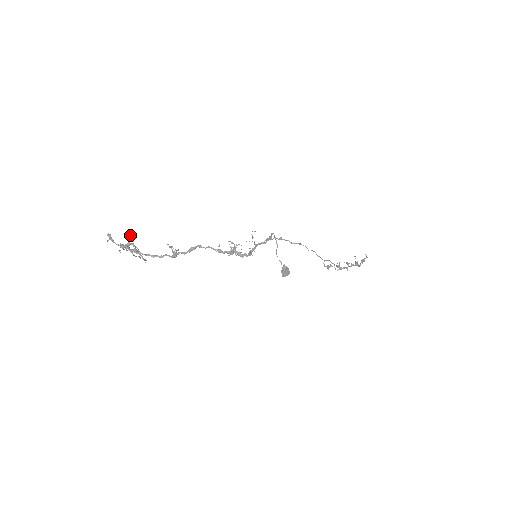
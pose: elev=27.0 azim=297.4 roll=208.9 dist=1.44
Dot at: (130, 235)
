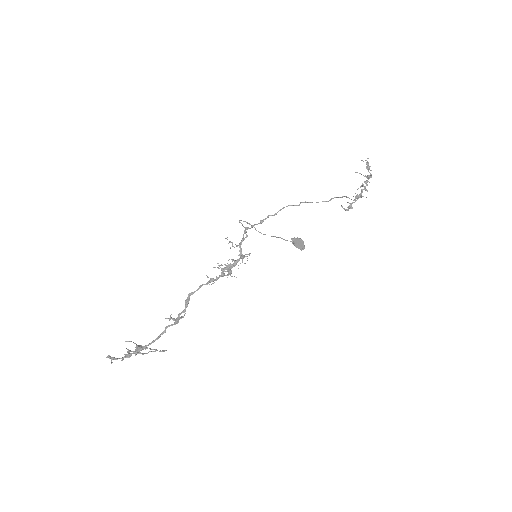
Dot at: occluded
